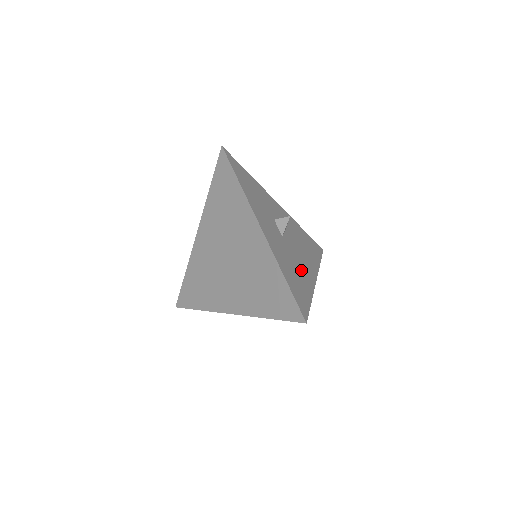
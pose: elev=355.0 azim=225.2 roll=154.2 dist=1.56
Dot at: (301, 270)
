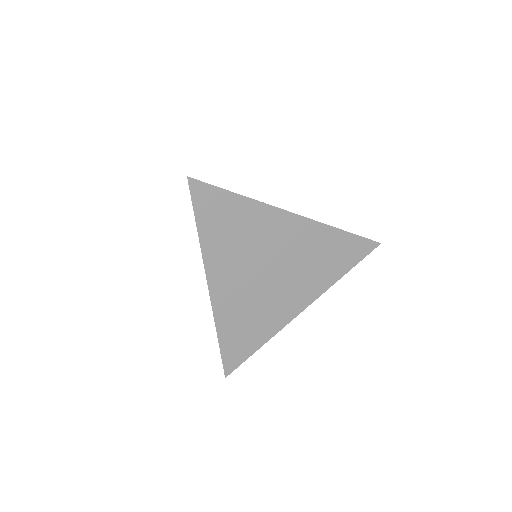
Dot at: occluded
